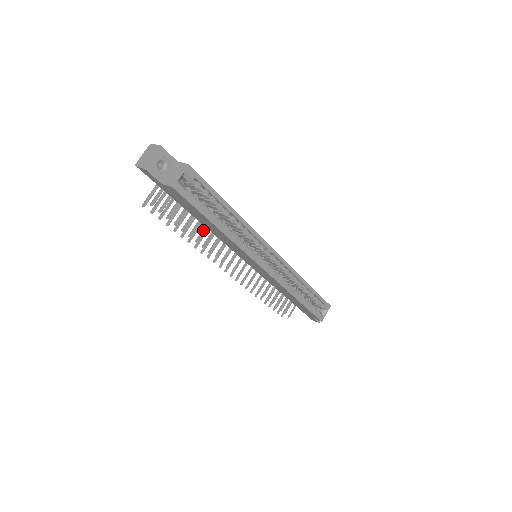
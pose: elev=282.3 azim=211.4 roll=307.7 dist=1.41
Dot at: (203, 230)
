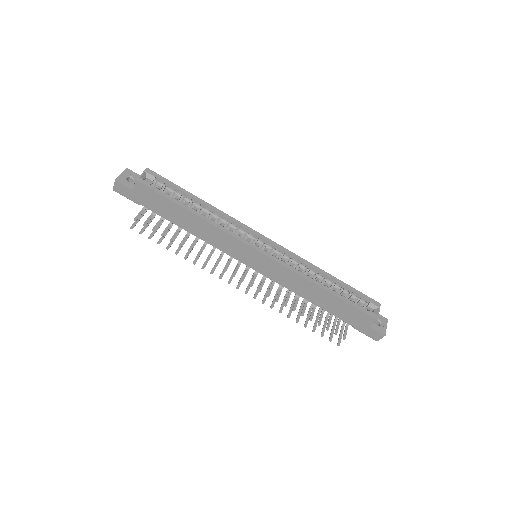
Dot at: (193, 242)
